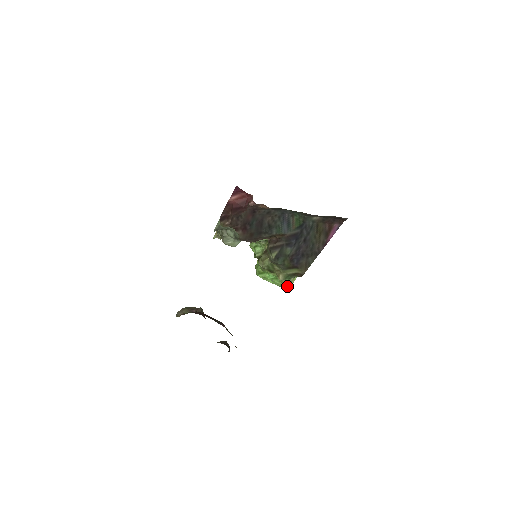
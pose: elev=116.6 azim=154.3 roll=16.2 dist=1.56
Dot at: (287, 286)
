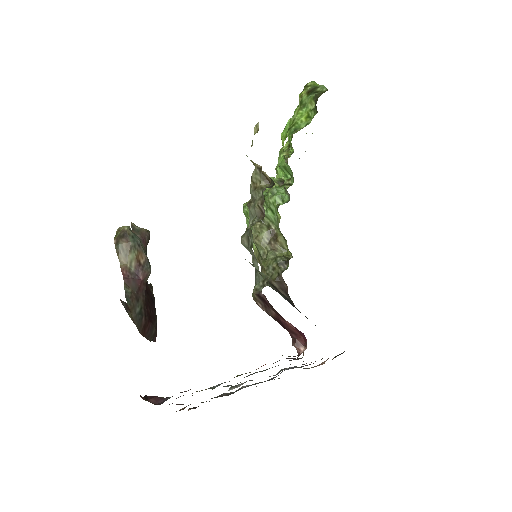
Dot at: occluded
